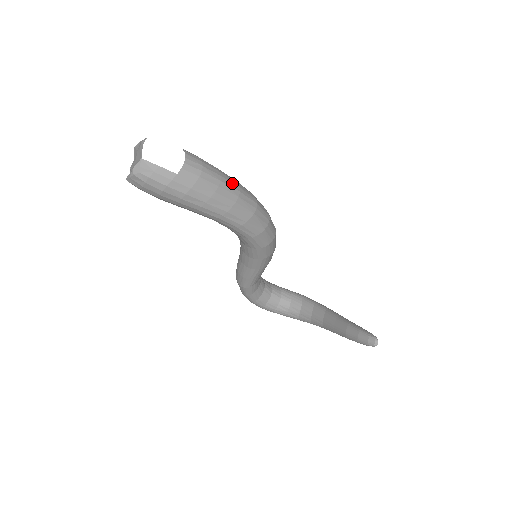
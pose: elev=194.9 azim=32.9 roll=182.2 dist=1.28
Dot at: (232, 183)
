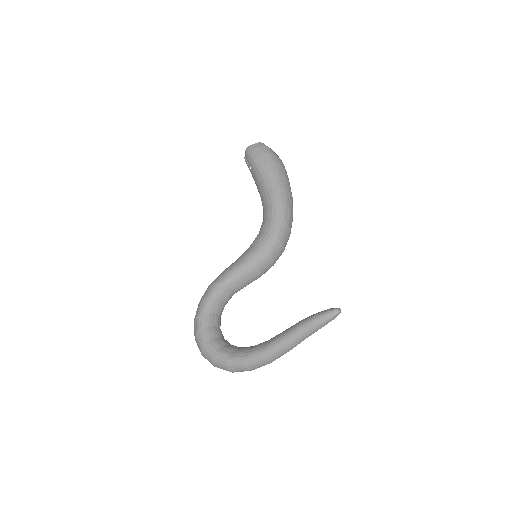
Dot at: occluded
